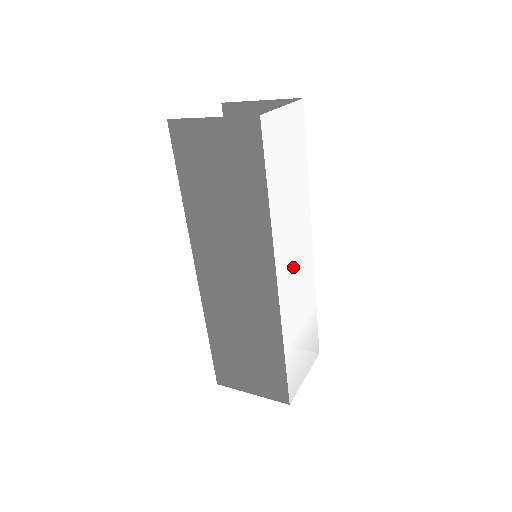
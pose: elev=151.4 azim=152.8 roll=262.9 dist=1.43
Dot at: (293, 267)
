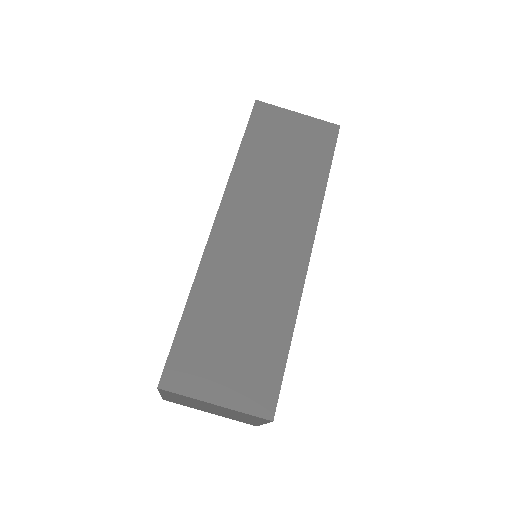
Dot at: occluded
